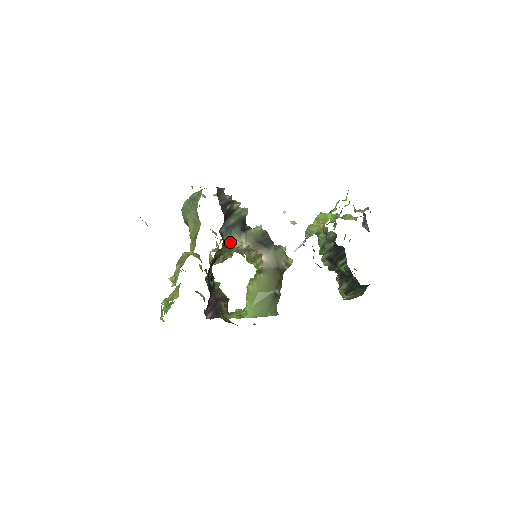
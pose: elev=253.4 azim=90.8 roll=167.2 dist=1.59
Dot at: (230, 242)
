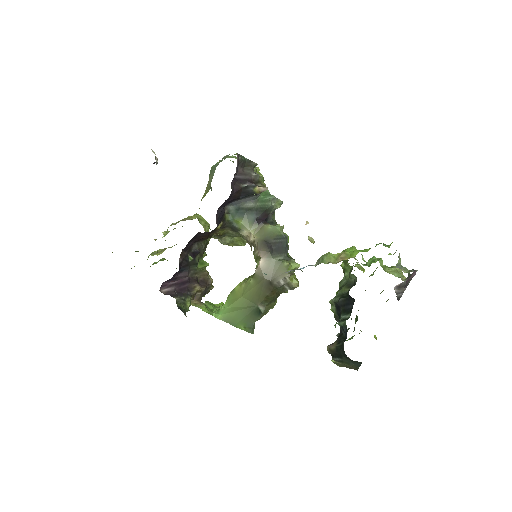
Dot at: (237, 226)
